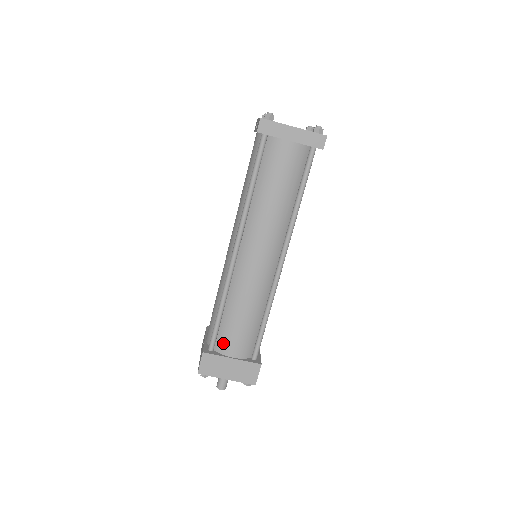
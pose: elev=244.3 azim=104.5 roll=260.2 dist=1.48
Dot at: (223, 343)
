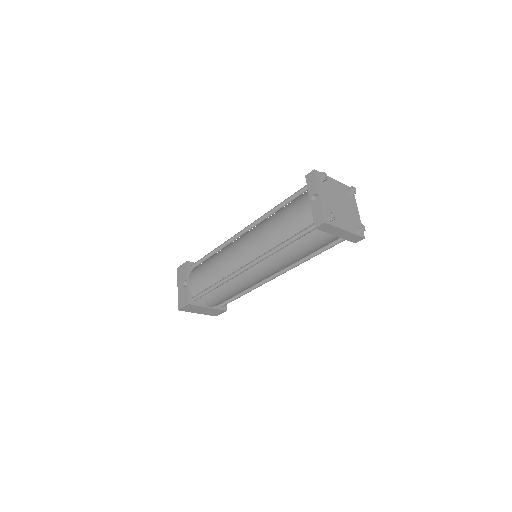
Dot at: (206, 300)
